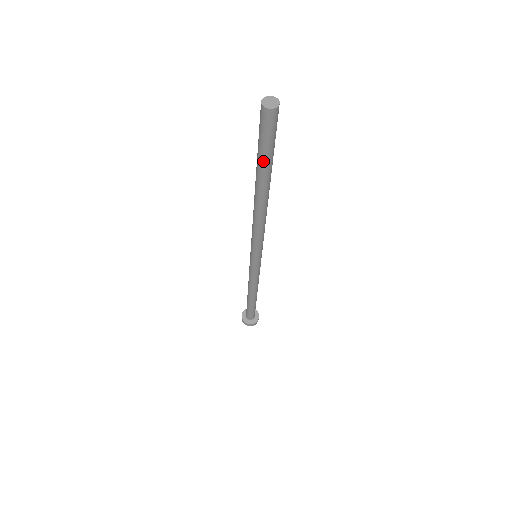
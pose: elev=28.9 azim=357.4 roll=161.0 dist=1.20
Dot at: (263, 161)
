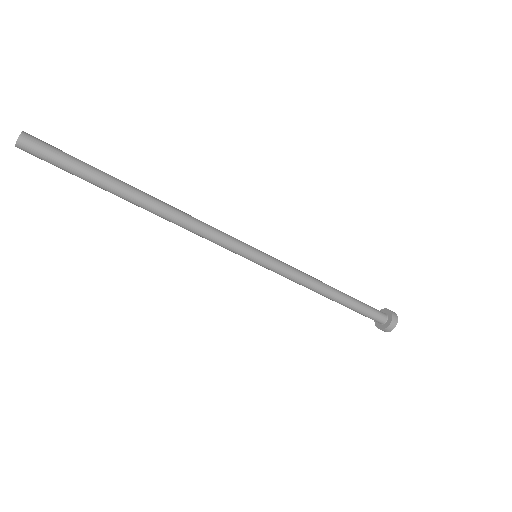
Dot at: (87, 178)
